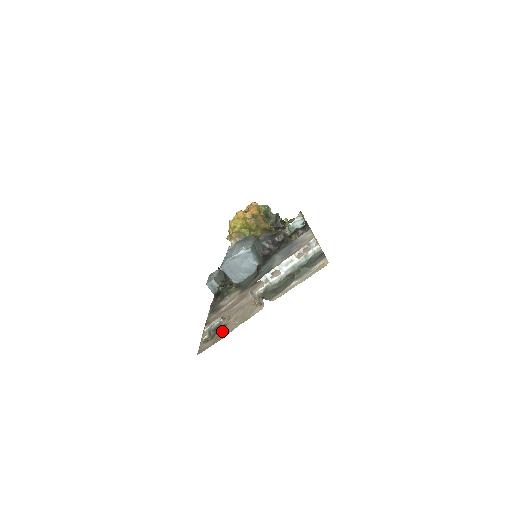
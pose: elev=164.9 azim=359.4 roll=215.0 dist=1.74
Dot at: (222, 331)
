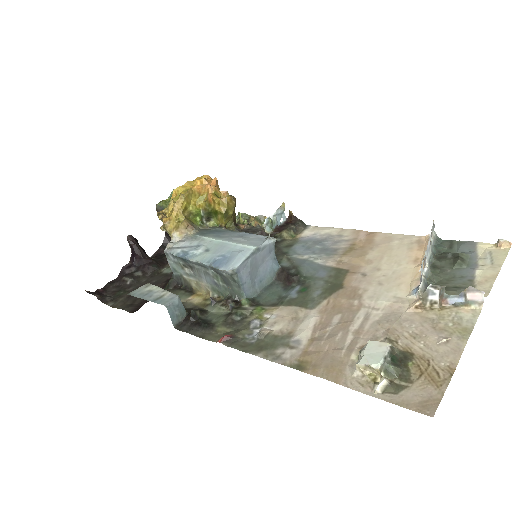
Dot at: (420, 361)
